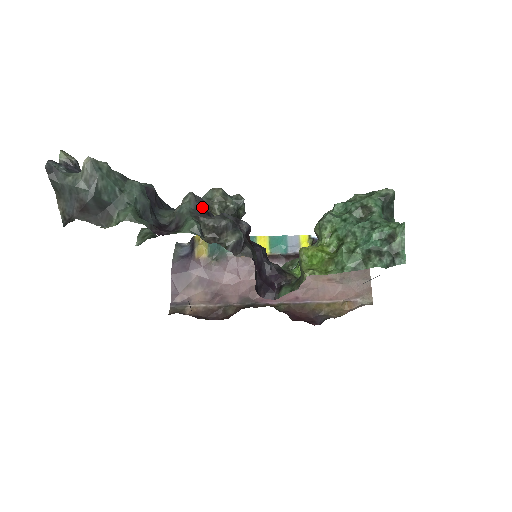
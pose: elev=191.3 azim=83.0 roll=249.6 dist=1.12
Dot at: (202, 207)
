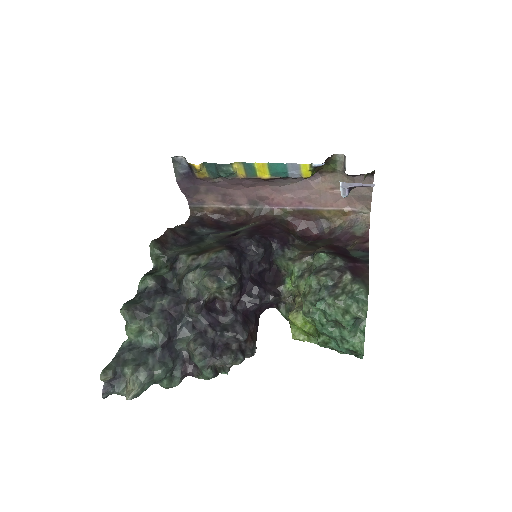
Dot at: (209, 357)
